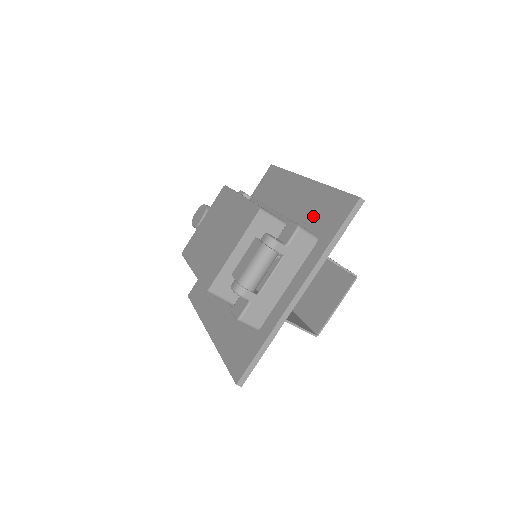
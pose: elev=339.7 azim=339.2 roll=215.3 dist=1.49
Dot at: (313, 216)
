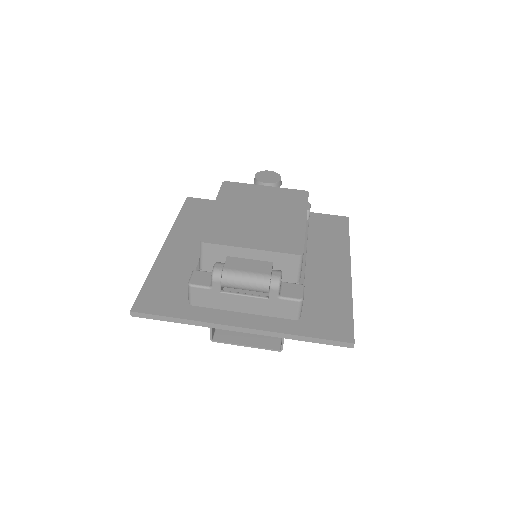
Dot at: (318, 300)
